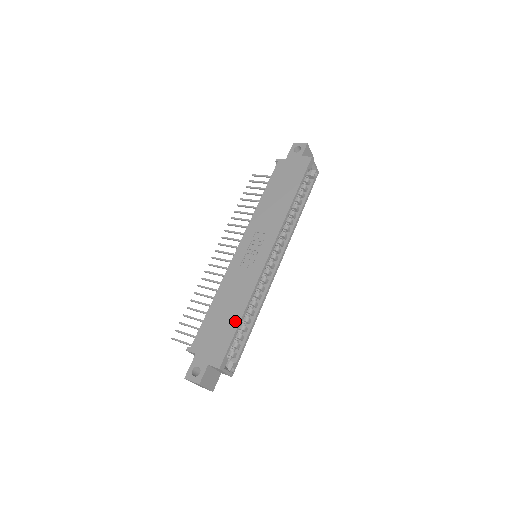
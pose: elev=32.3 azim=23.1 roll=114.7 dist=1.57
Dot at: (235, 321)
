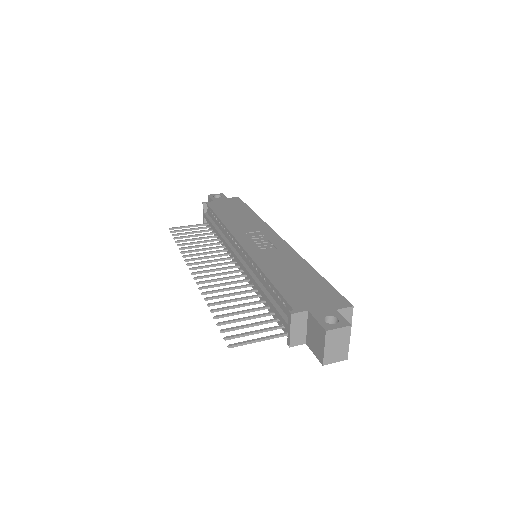
Dot at: (315, 276)
